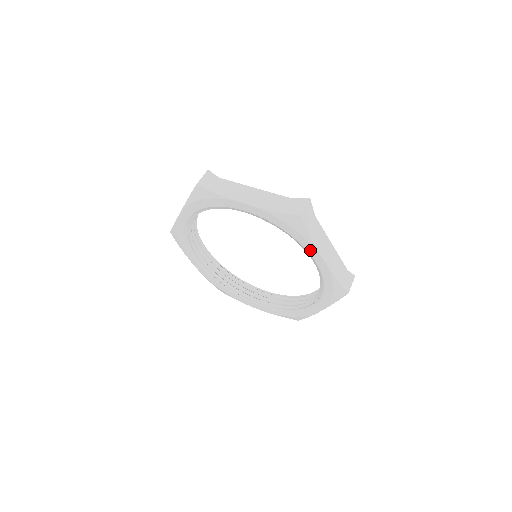
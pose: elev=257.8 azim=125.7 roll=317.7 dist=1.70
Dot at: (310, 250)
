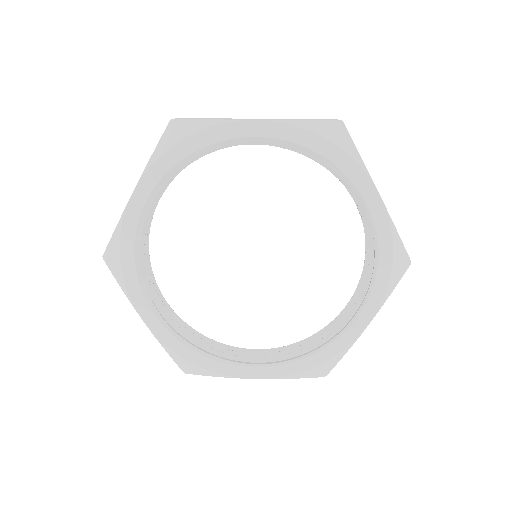
Dot at: (359, 181)
